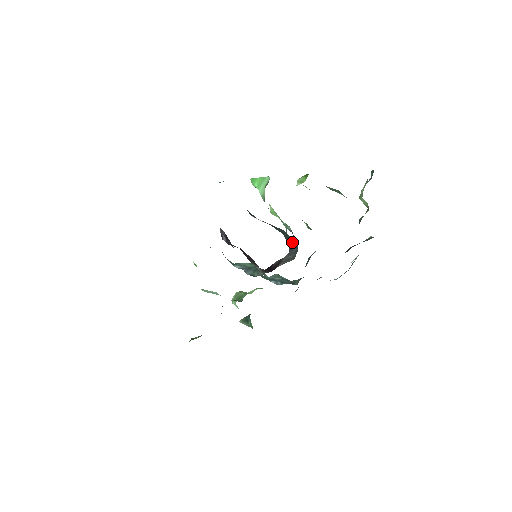
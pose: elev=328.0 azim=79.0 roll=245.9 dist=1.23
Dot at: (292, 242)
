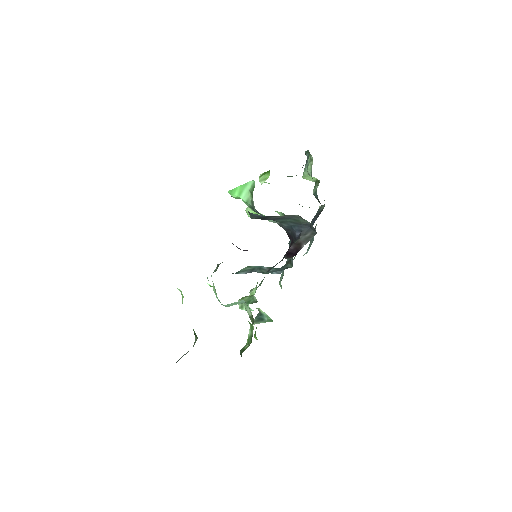
Dot at: (300, 224)
